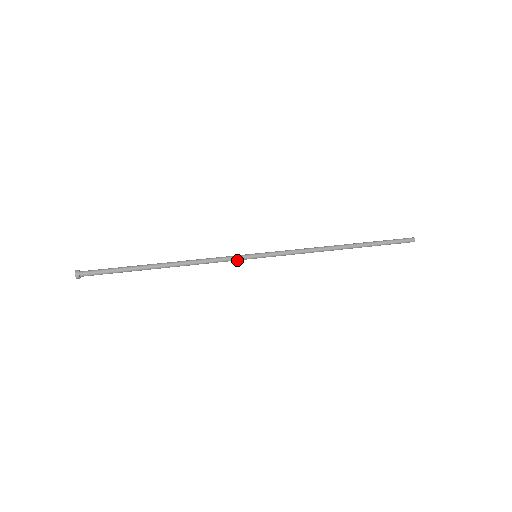
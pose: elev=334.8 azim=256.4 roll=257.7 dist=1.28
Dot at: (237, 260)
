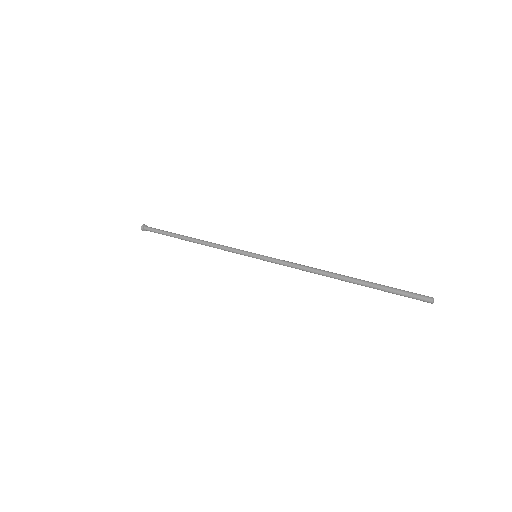
Dot at: (240, 254)
